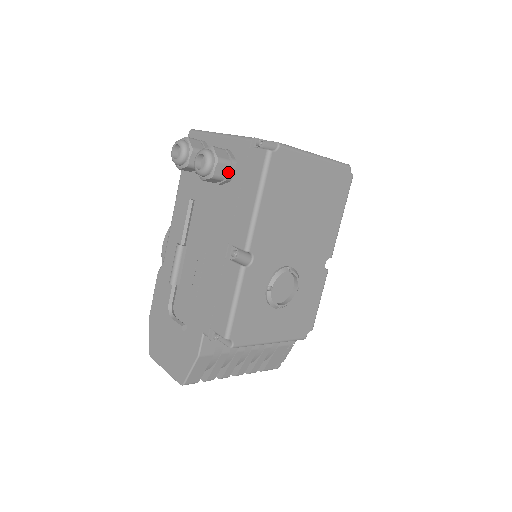
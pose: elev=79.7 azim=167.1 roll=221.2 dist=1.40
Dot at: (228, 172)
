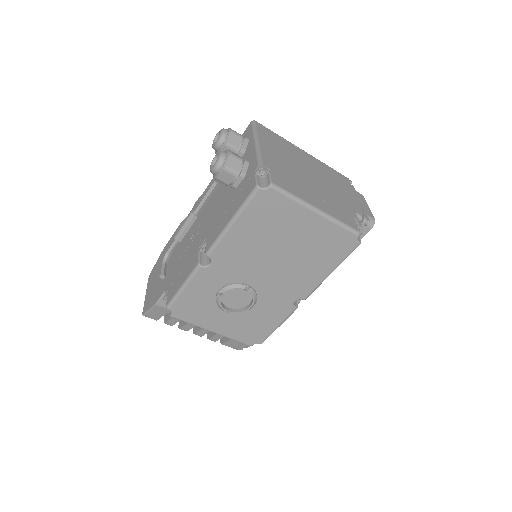
Dot at: (234, 181)
